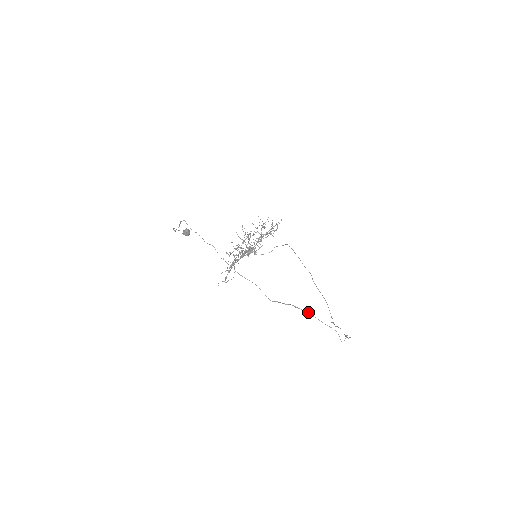
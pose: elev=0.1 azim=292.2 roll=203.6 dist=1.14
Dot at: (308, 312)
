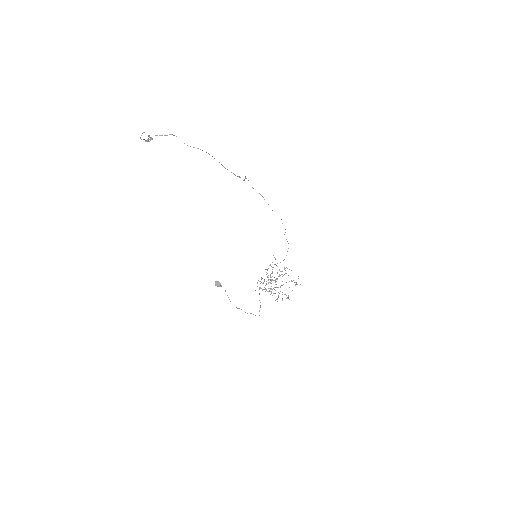
Dot at: occluded
